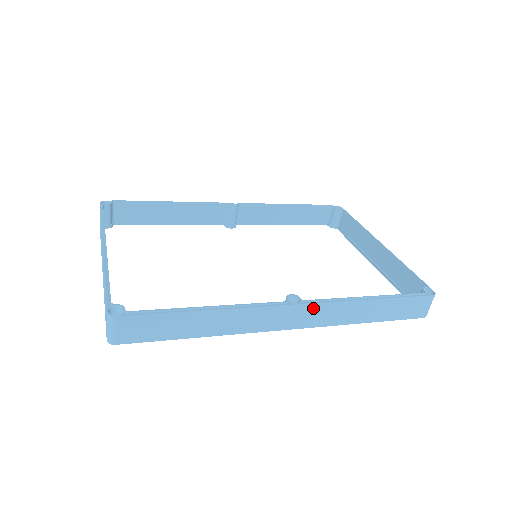
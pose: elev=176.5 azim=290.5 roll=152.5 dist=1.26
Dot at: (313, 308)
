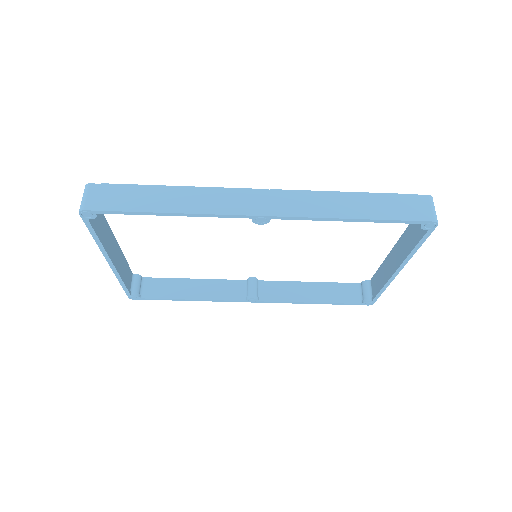
Dot at: (282, 195)
